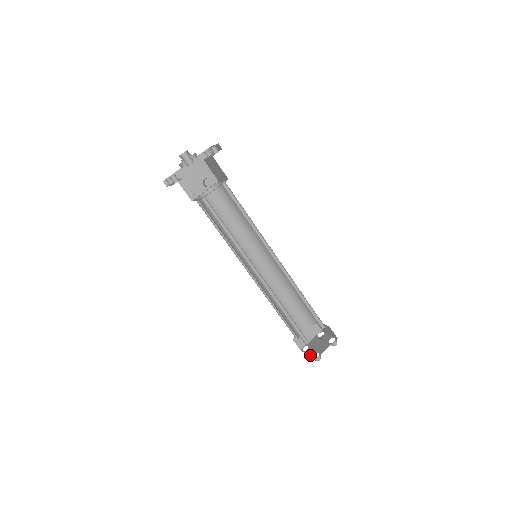
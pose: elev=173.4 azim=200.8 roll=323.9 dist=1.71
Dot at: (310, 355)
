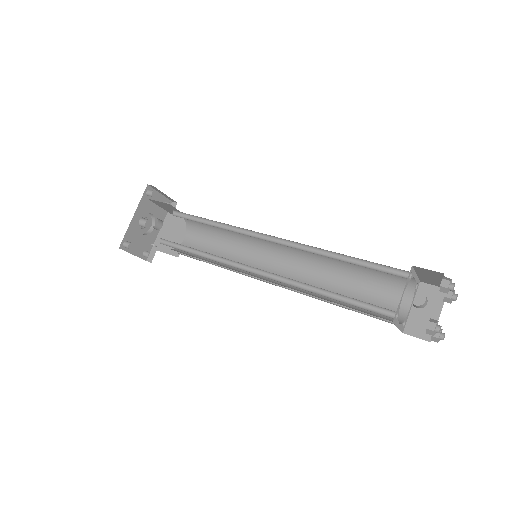
Dot at: occluded
